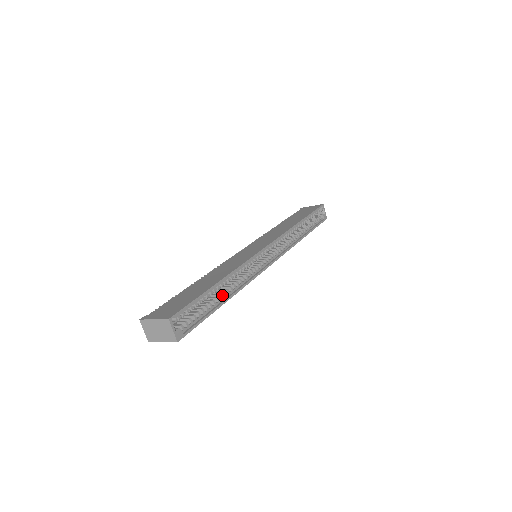
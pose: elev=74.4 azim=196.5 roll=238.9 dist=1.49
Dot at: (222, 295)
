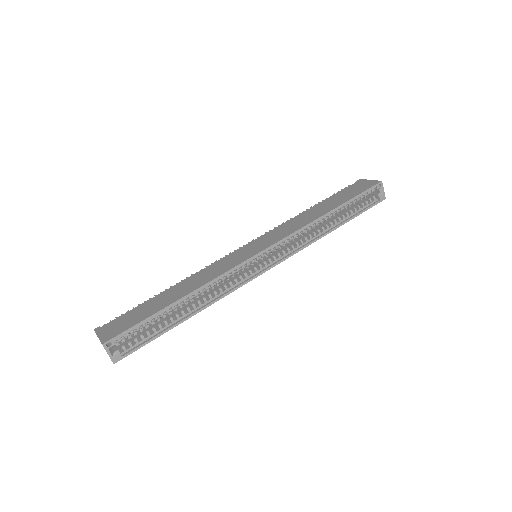
Dot at: (187, 310)
